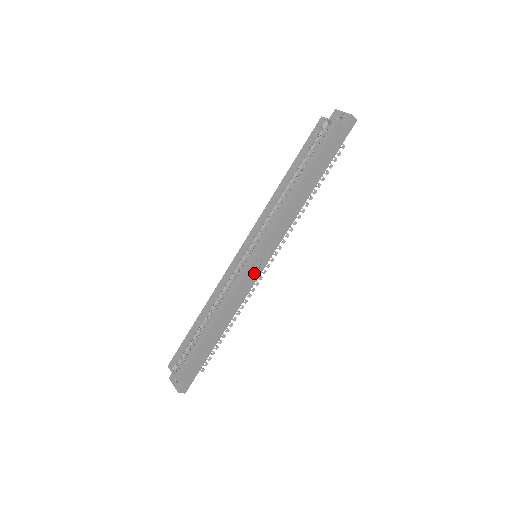
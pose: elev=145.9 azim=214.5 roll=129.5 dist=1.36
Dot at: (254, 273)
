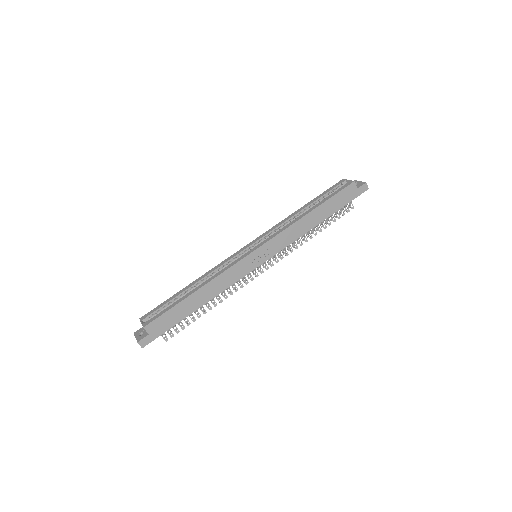
Dot at: (249, 265)
